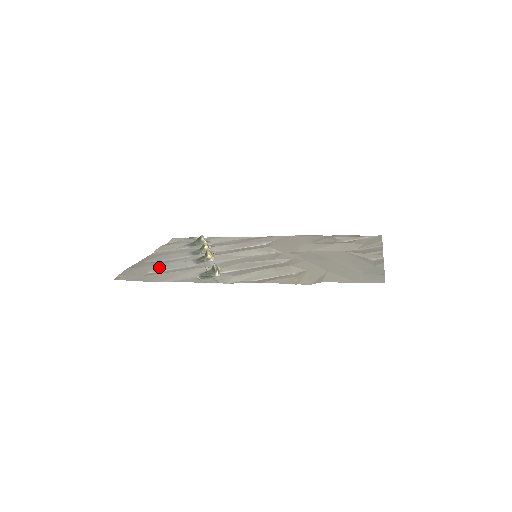
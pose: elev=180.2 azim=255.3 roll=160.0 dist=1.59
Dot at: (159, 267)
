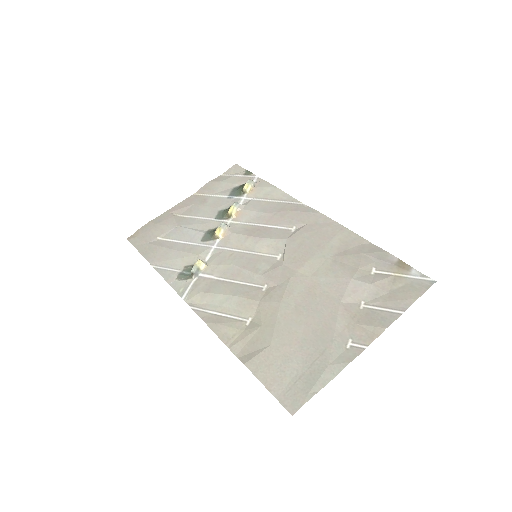
Dot at: (172, 231)
